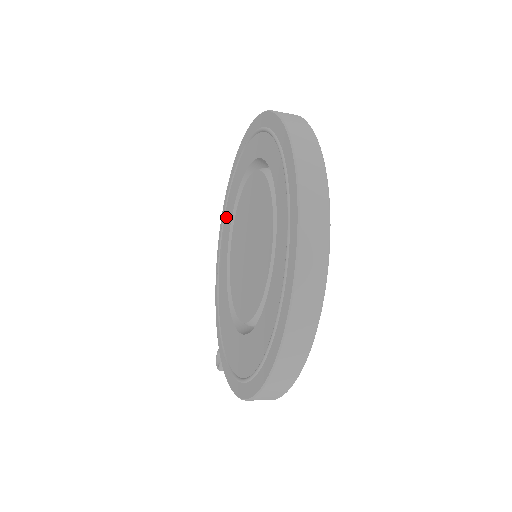
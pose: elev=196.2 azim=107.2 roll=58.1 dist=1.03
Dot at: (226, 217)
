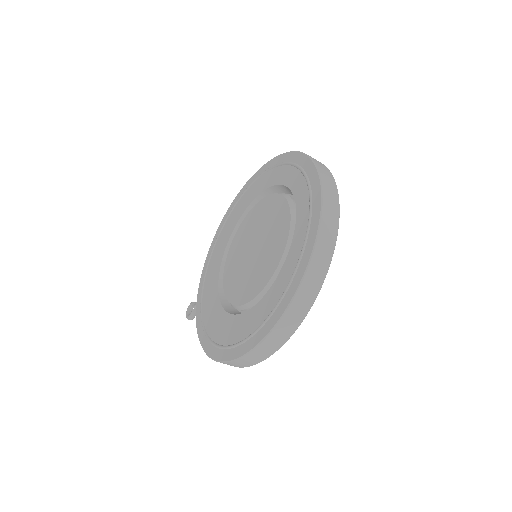
Dot at: (238, 206)
